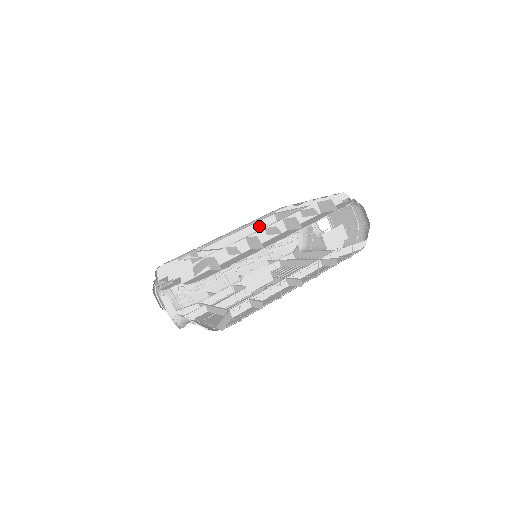
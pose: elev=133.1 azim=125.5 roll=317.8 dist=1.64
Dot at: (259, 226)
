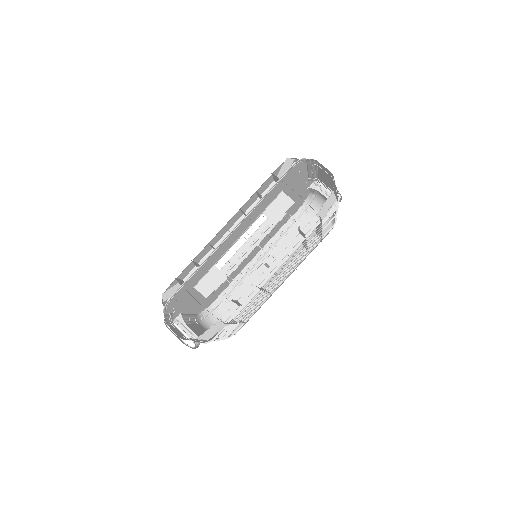
Dot at: (267, 225)
